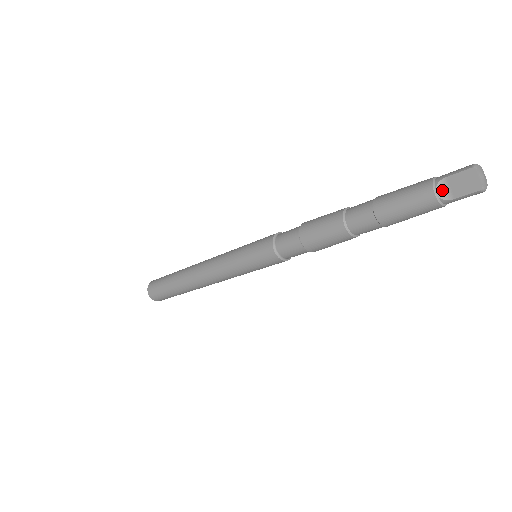
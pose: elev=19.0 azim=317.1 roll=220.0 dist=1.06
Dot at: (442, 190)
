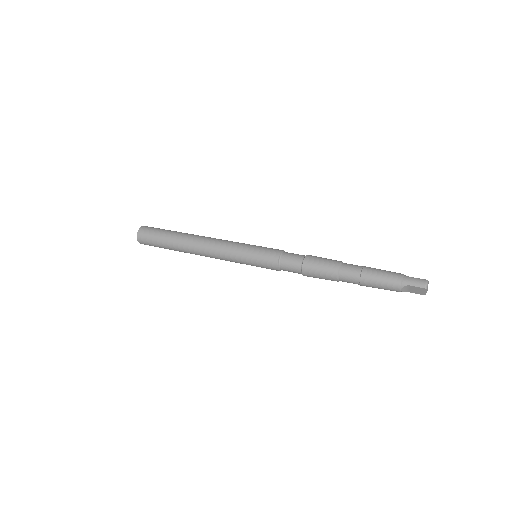
Dot at: (404, 289)
